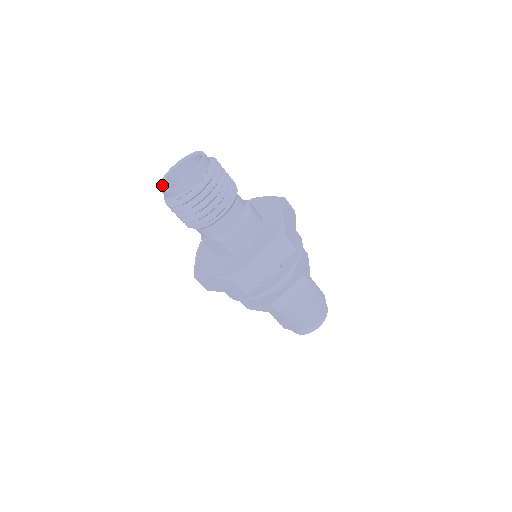
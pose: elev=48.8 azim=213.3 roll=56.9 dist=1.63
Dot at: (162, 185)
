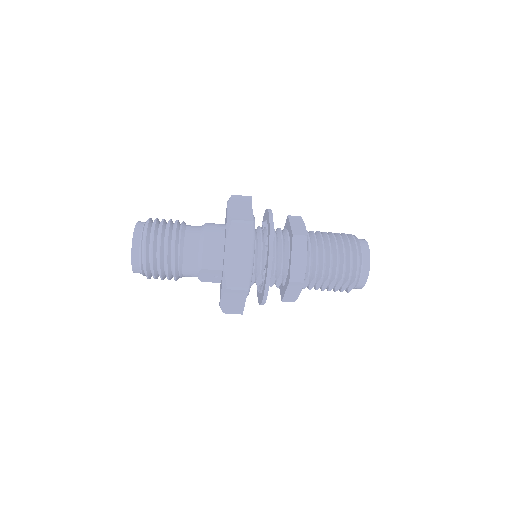
Dot at: occluded
